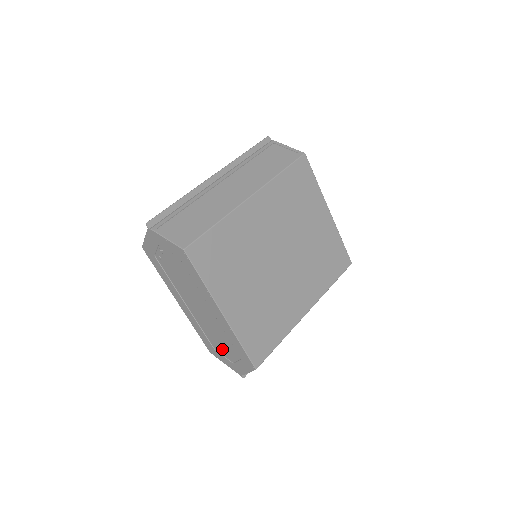
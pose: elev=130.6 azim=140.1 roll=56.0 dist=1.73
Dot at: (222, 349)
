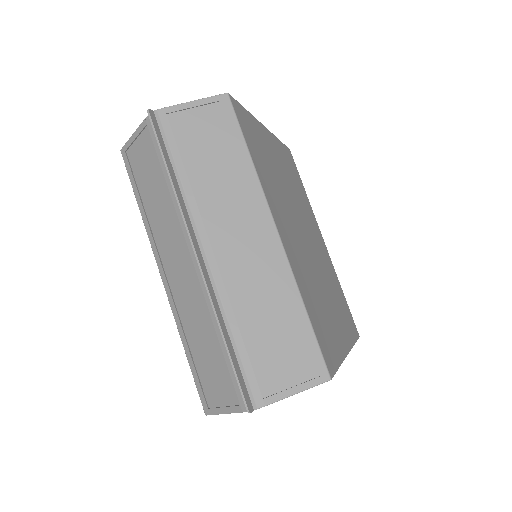
Dot at: occluded
